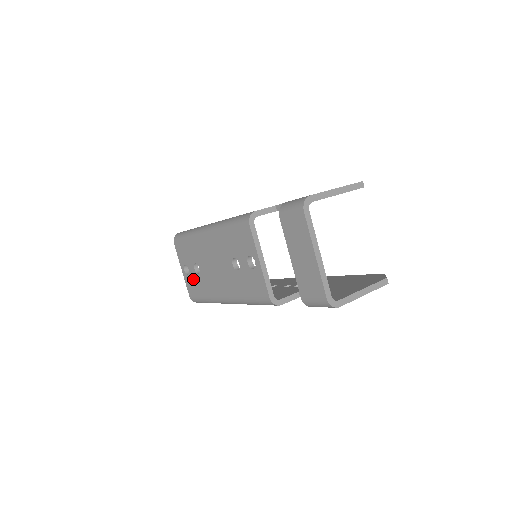
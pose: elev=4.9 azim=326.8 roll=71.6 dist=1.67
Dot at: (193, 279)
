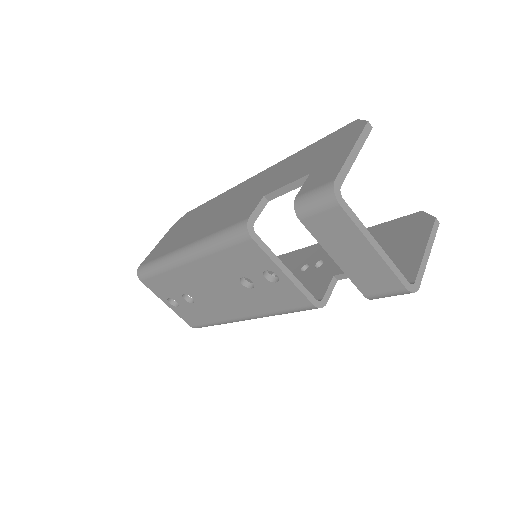
Dot at: (187, 309)
